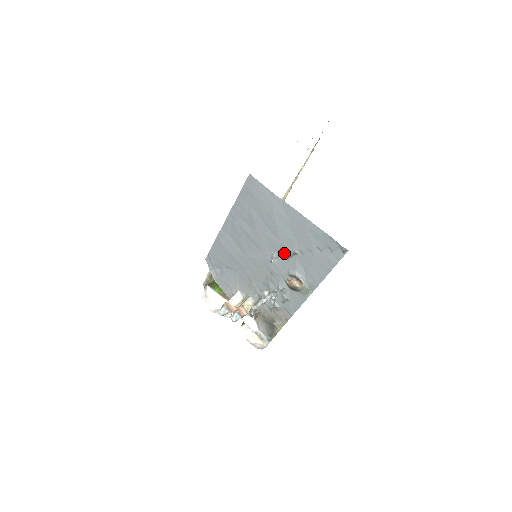
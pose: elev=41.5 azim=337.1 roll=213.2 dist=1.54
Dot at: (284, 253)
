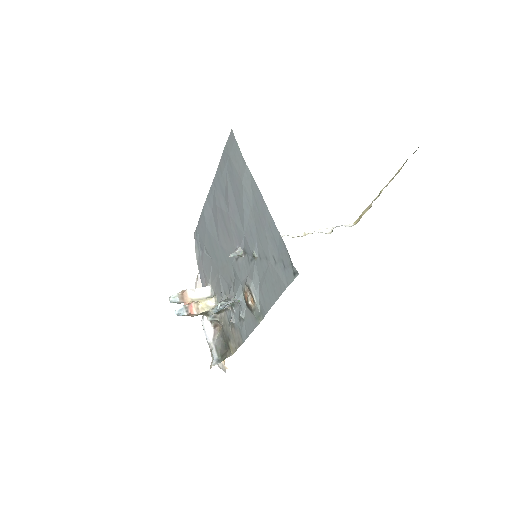
Dot at: (247, 252)
